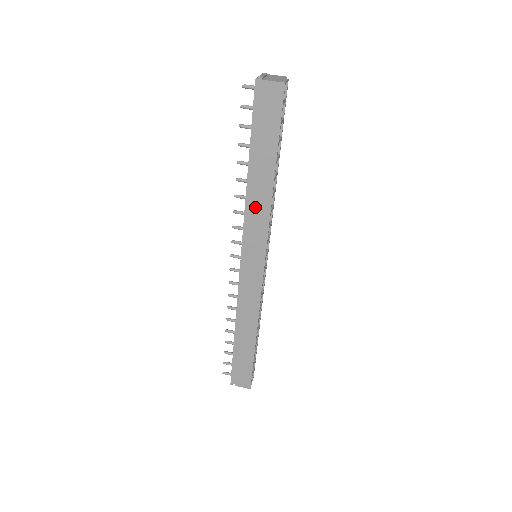
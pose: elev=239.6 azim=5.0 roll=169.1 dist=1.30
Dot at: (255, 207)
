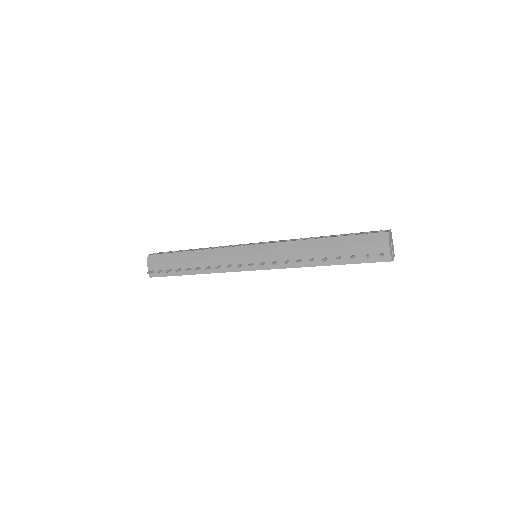
Dot at: occluded
